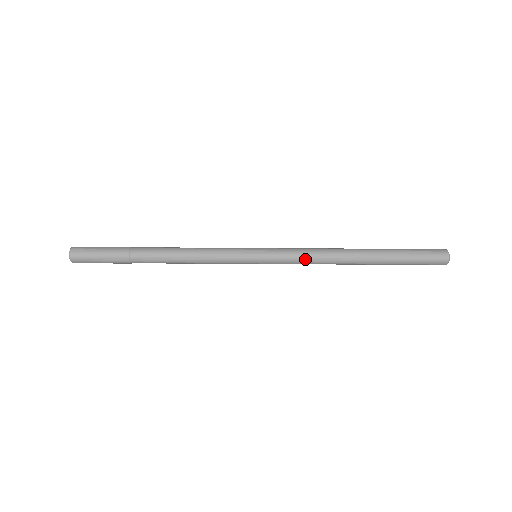
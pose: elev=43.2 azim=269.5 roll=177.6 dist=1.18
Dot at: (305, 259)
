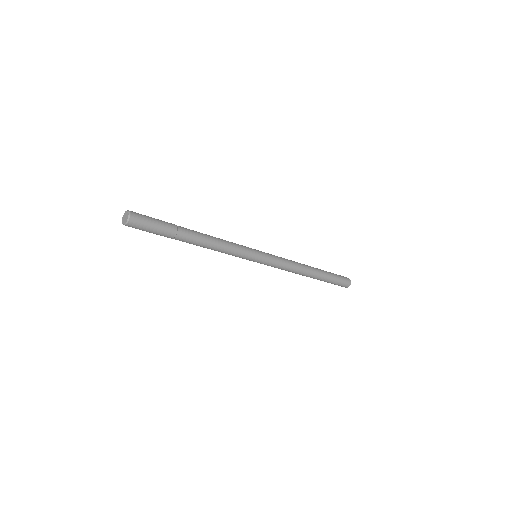
Dot at: (281, 269)
